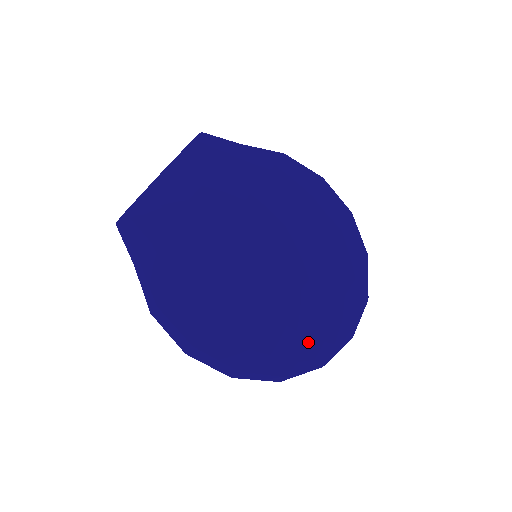
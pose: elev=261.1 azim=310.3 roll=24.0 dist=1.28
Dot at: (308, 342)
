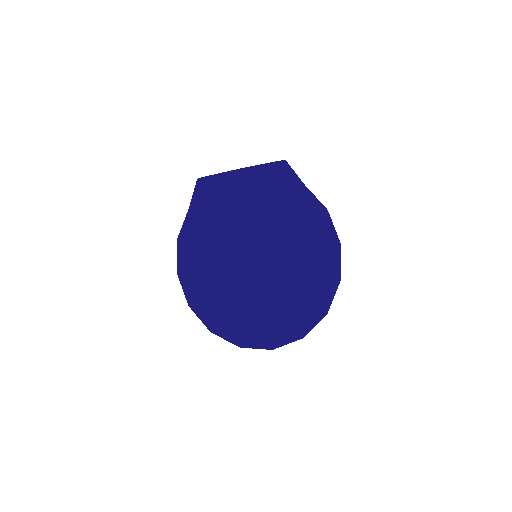
Dot at: (239, 326)
